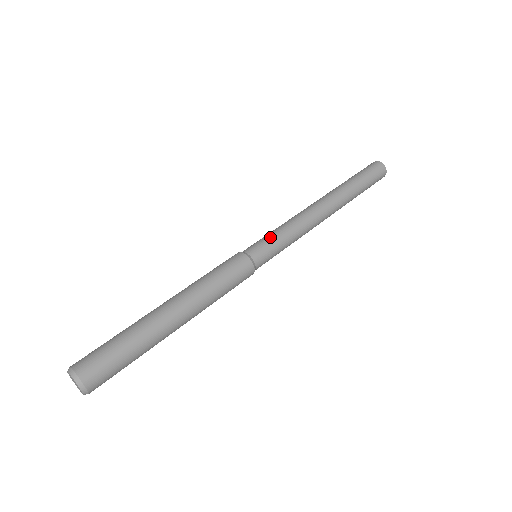
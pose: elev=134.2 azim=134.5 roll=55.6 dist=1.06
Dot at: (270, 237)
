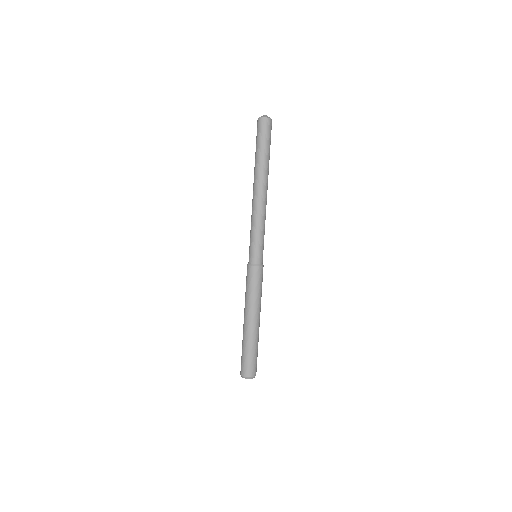
Dot at: (257, 243)
